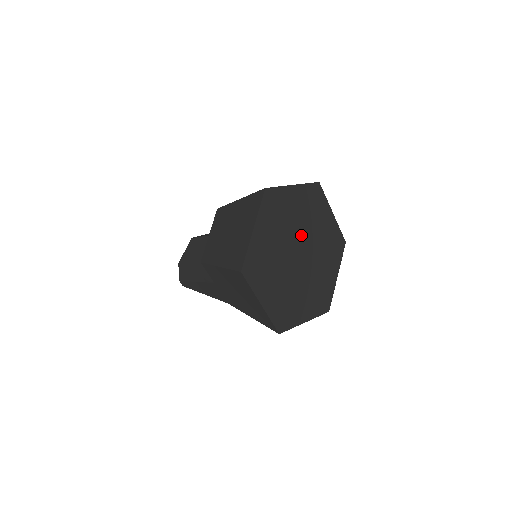
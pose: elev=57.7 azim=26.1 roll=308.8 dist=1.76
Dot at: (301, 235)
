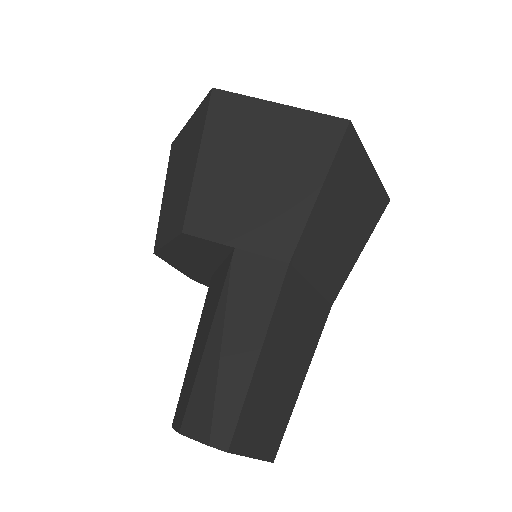
Dot at: occluded
